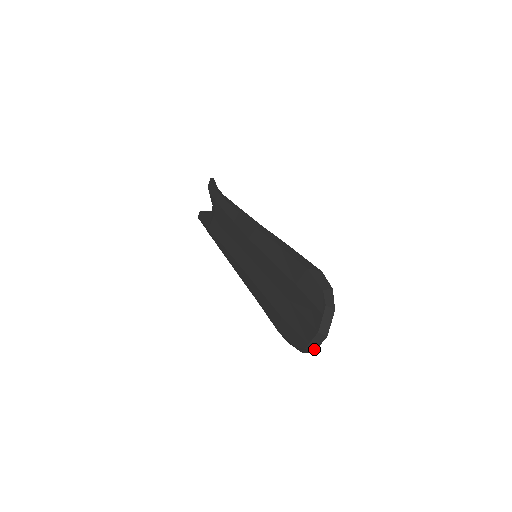
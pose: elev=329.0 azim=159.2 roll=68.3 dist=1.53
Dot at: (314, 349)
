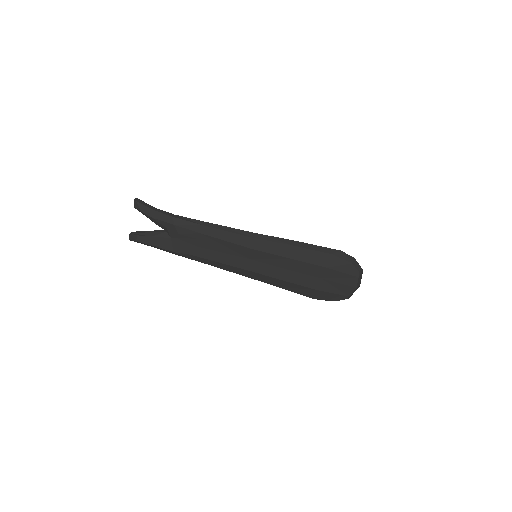
Dot at: (350, 296)
